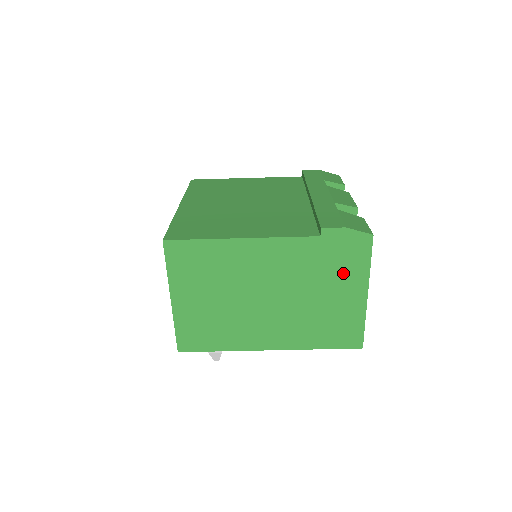
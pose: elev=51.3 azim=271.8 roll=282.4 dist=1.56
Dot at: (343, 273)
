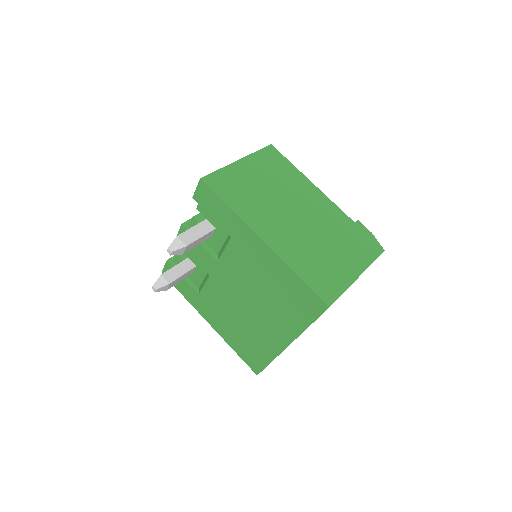
Dot at: (353, 250)
